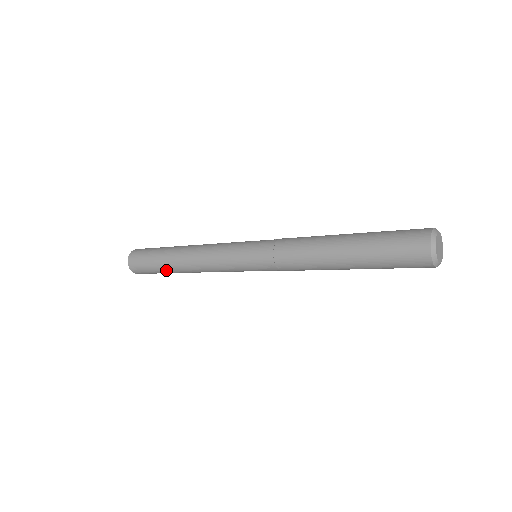
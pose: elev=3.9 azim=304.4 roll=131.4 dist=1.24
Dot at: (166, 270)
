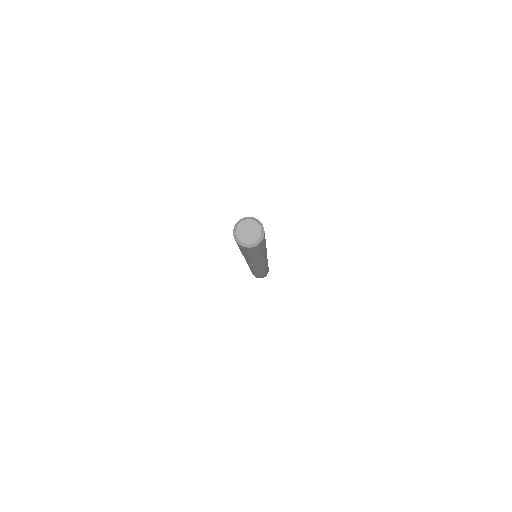
Dot at: (251, 271)
